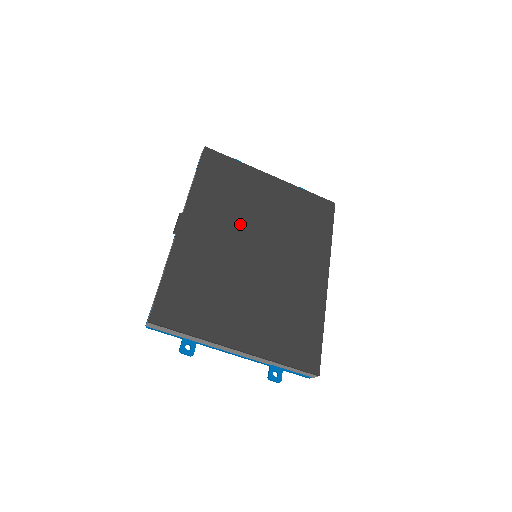
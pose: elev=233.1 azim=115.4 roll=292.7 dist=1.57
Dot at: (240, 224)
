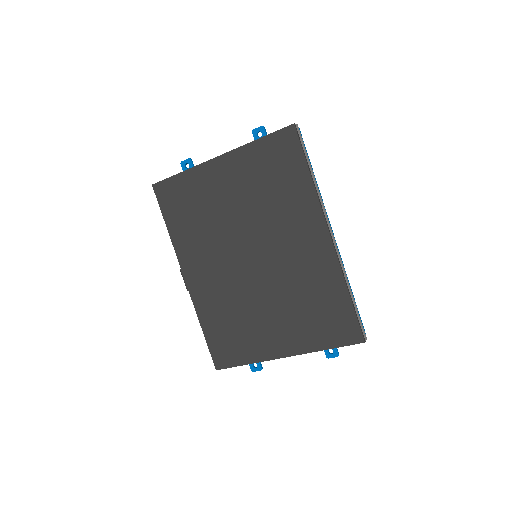
Dot at: (222, 242)
